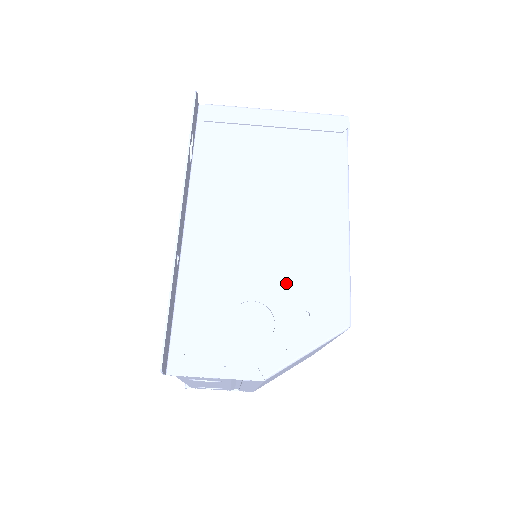
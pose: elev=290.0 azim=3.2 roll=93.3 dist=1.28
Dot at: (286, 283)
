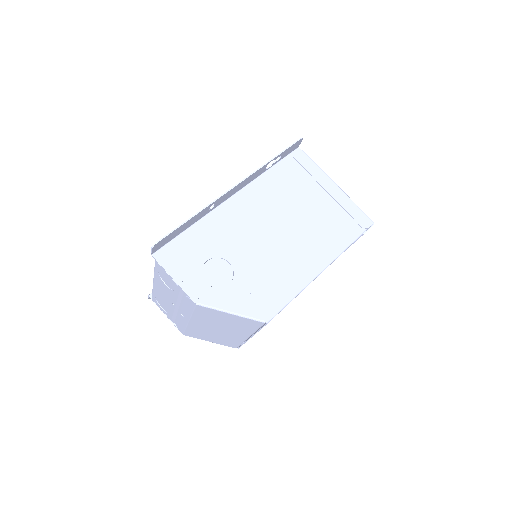
Dot at: (255, 271)
